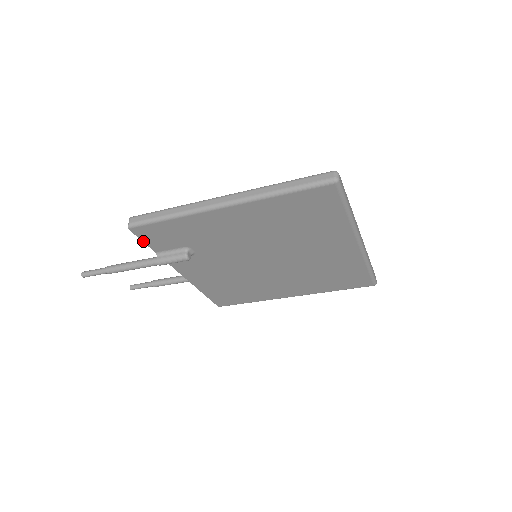
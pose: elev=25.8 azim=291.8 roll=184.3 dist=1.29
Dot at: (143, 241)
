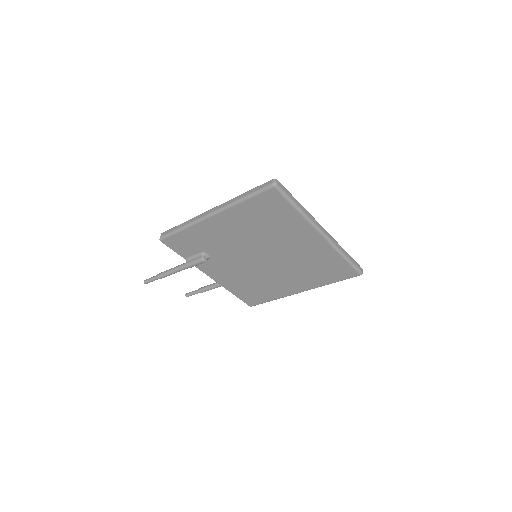
Dot at: (173, 250)
